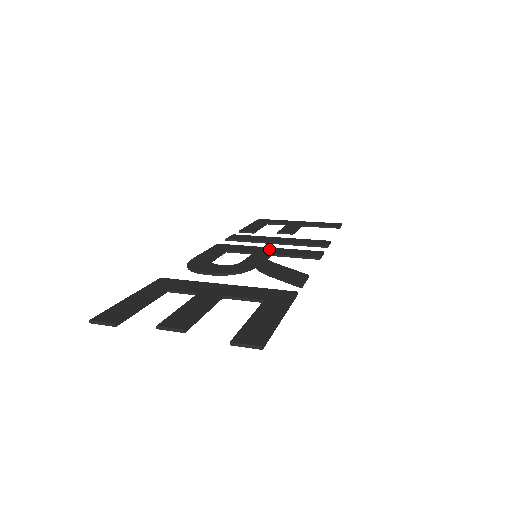
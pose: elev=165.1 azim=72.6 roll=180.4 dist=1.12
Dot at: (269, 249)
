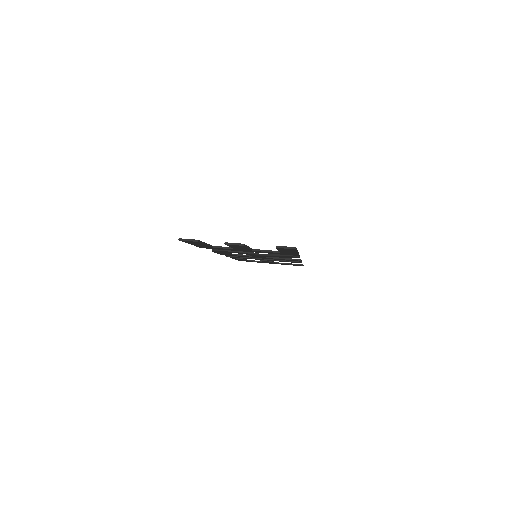
Dot at: occluded
